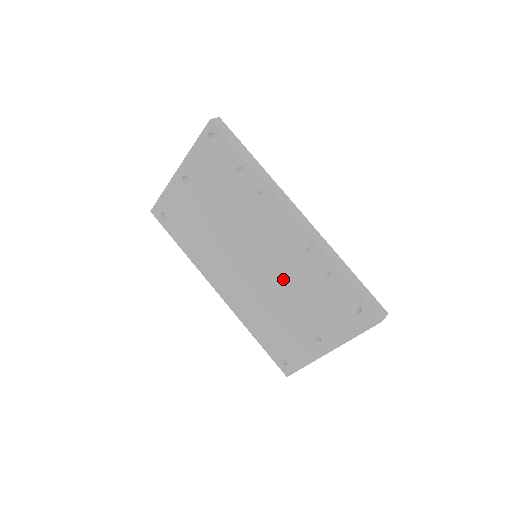
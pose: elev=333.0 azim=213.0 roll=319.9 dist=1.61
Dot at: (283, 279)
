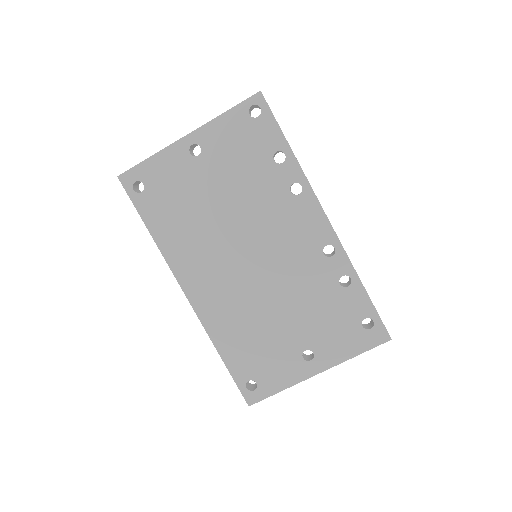
Dot at: (289, 285)
